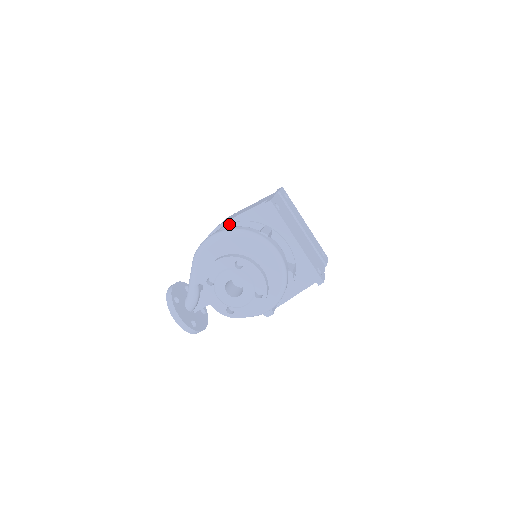
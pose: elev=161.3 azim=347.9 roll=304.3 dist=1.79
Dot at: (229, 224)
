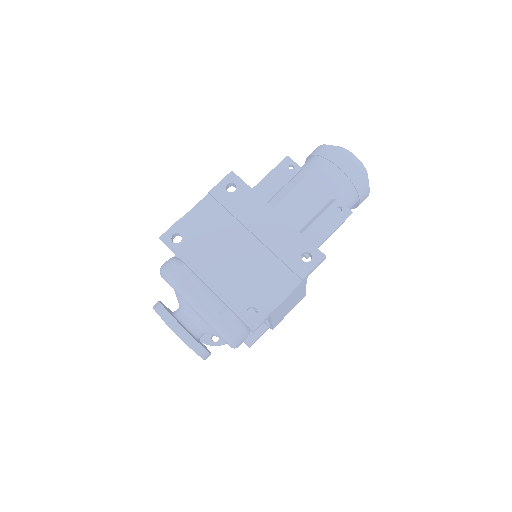
Dot at: occluded
